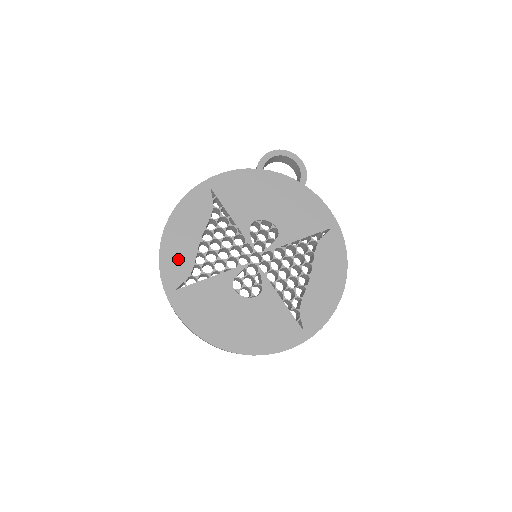
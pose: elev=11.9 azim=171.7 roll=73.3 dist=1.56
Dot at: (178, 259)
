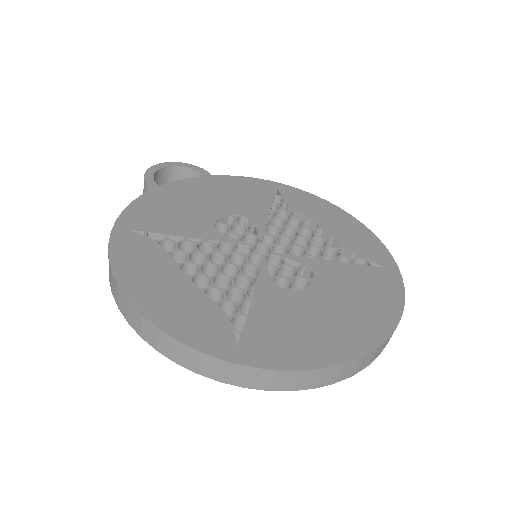
Dot at: (192, 315)
